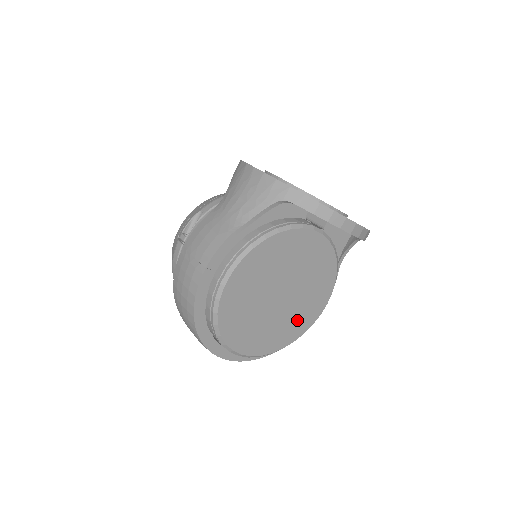
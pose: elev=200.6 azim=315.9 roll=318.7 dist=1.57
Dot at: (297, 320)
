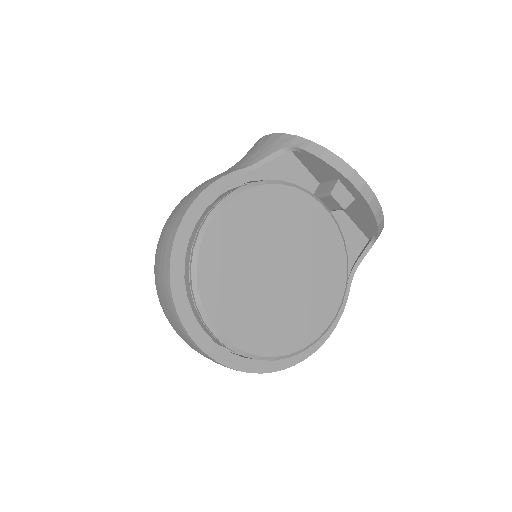
Dot at: (295, 321)
